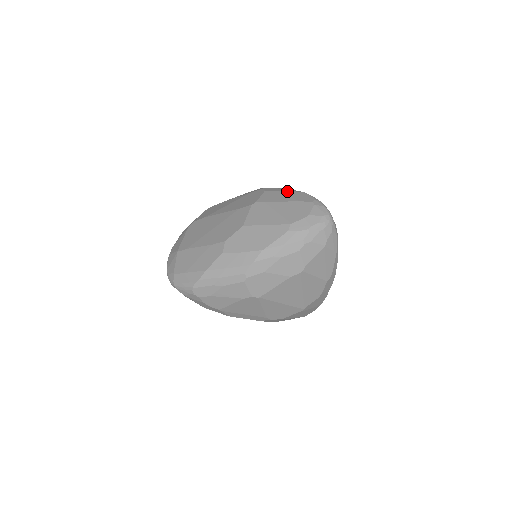
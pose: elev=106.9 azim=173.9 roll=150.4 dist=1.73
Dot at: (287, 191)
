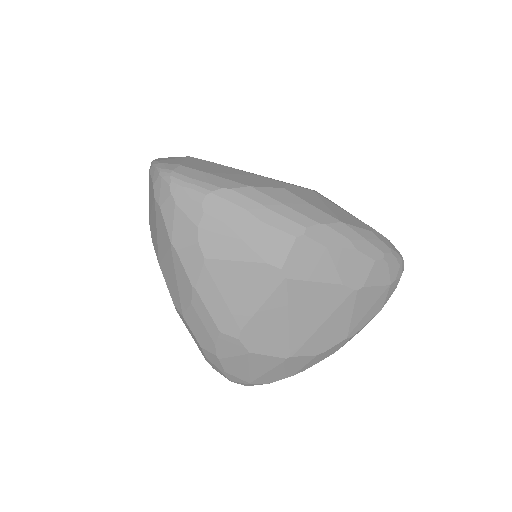
Dot at: occluded
